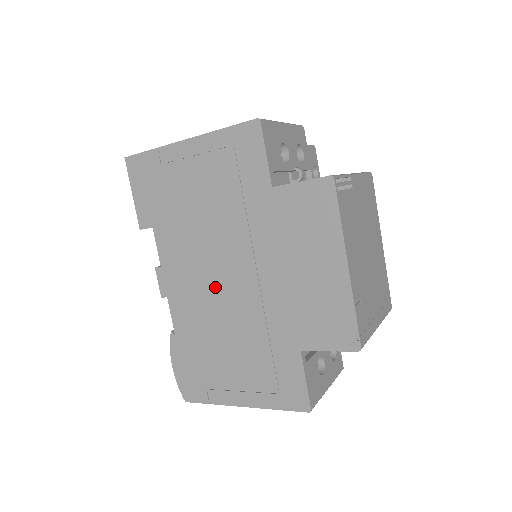
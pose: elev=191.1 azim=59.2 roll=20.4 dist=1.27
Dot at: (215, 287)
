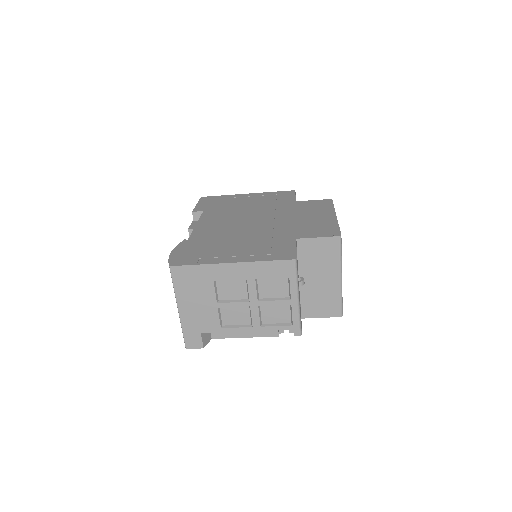
Dot at: (239, 224)
